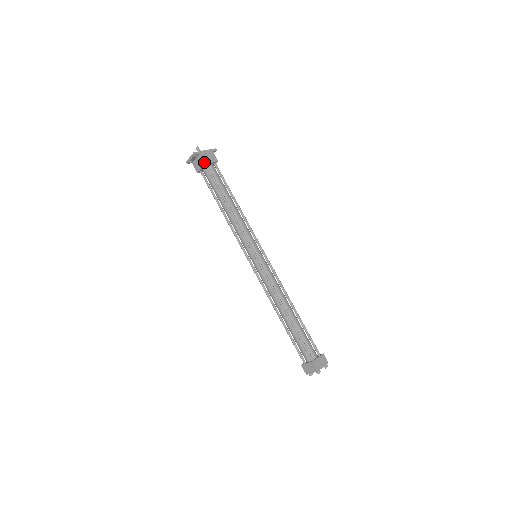
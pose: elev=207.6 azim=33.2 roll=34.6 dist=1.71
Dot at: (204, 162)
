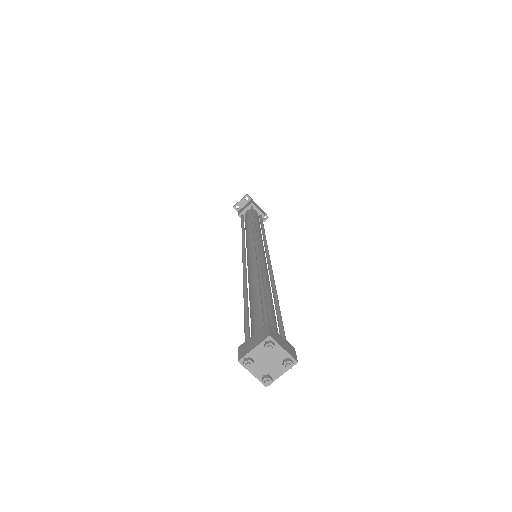
Dot at: (252, 202)
